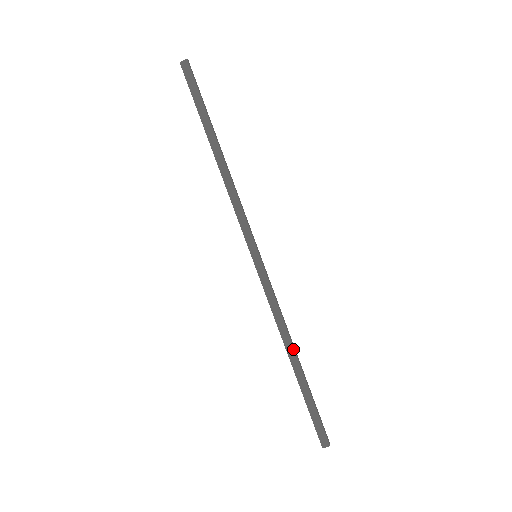
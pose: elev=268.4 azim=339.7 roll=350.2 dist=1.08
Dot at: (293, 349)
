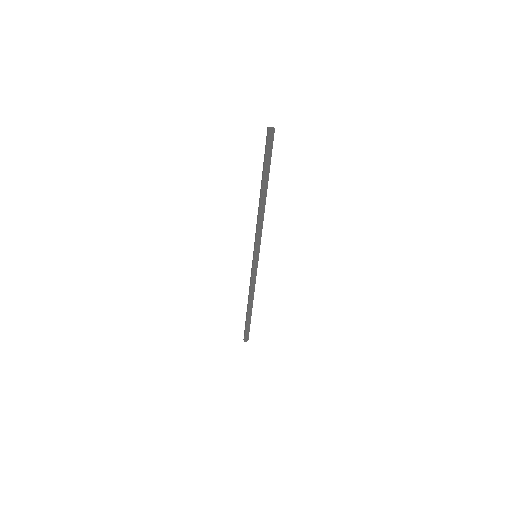
Dot at: occluded
